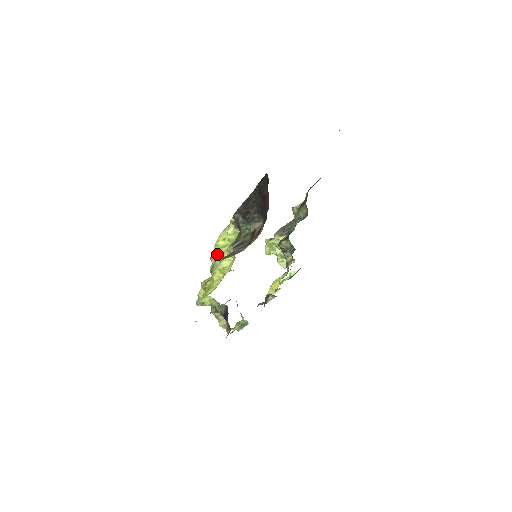
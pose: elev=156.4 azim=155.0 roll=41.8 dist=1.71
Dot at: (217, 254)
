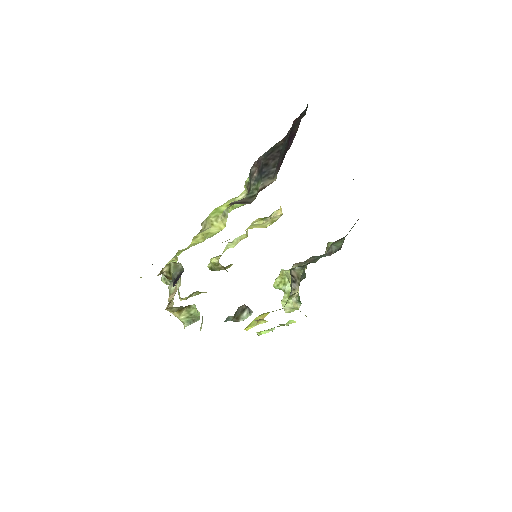
Dot at: (211, 216)
